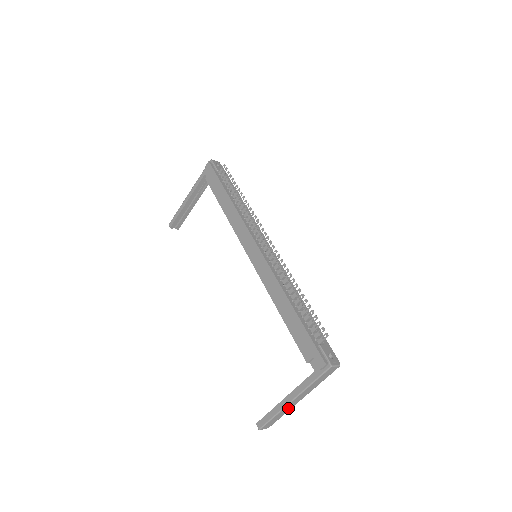
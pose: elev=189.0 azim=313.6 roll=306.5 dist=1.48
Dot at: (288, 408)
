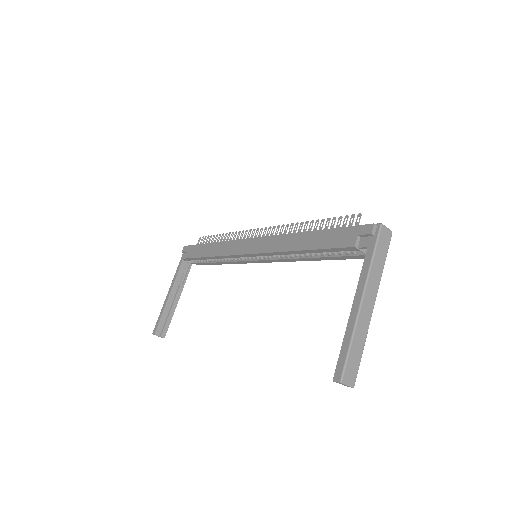
Dot at: (363, 325)
